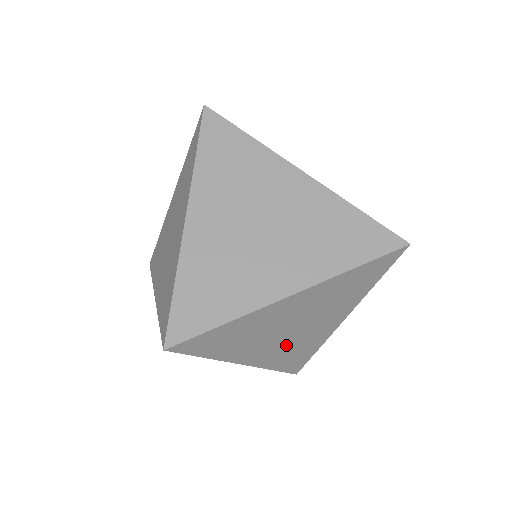
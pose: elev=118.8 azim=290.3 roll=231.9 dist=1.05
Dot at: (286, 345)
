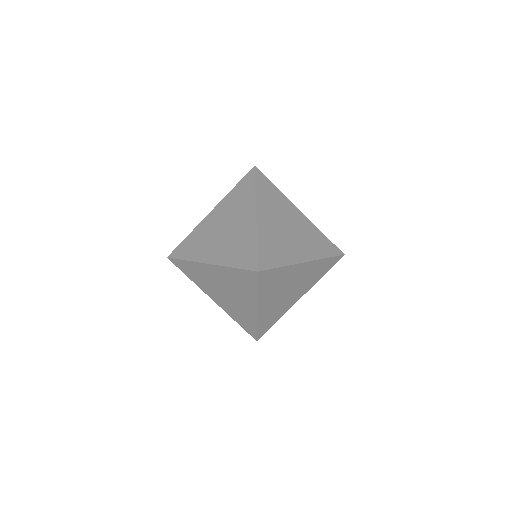
Dot at: (276, 305)
